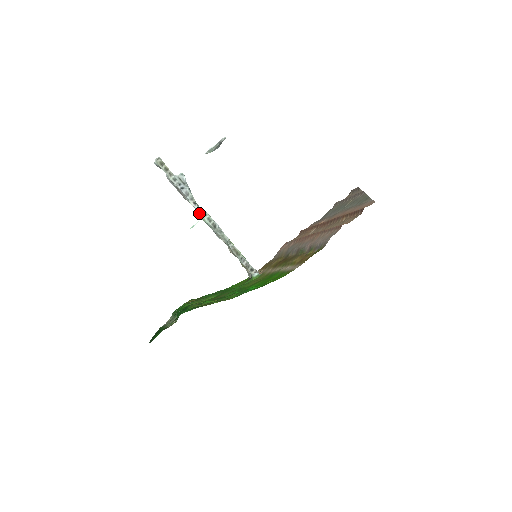
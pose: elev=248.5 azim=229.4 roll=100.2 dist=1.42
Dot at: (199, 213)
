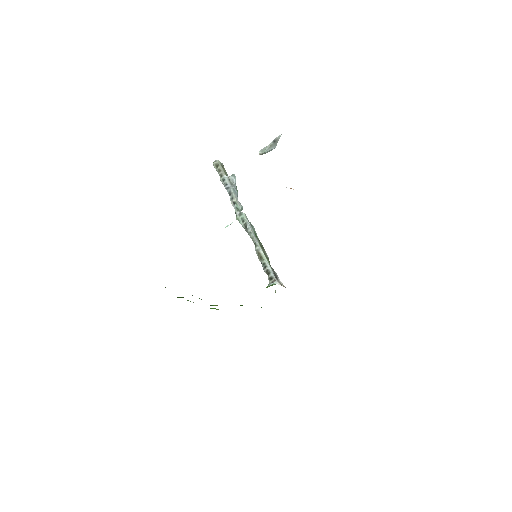
Dot at: (236, 213)
